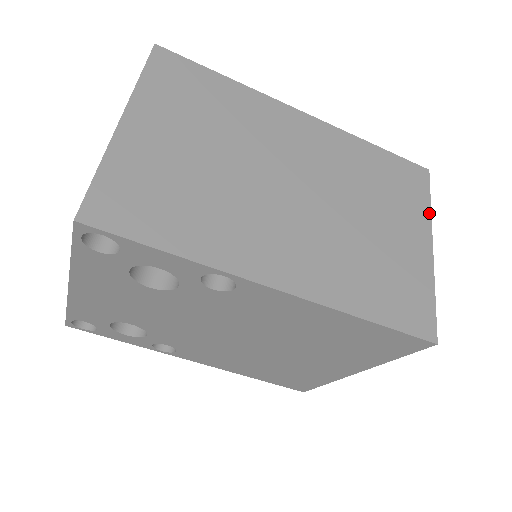
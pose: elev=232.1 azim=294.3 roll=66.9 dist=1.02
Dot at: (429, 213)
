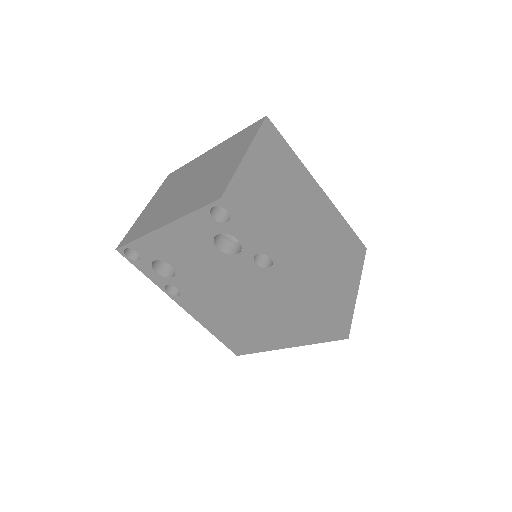
Dot at: (361, 271)
